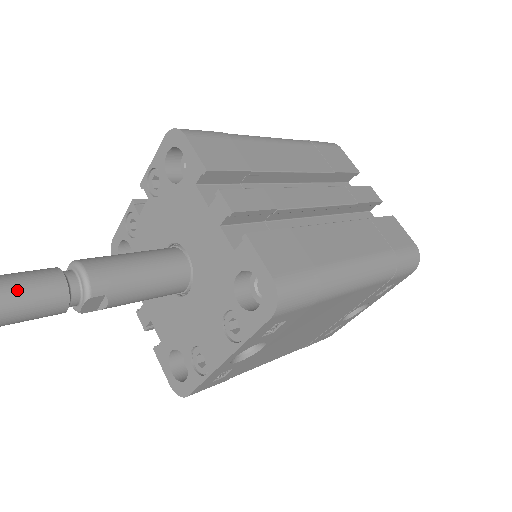
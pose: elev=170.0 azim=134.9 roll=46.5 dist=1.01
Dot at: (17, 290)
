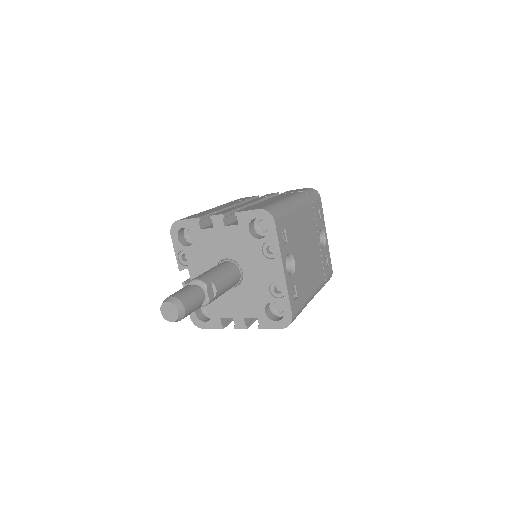
Dot at: (179, 293)
